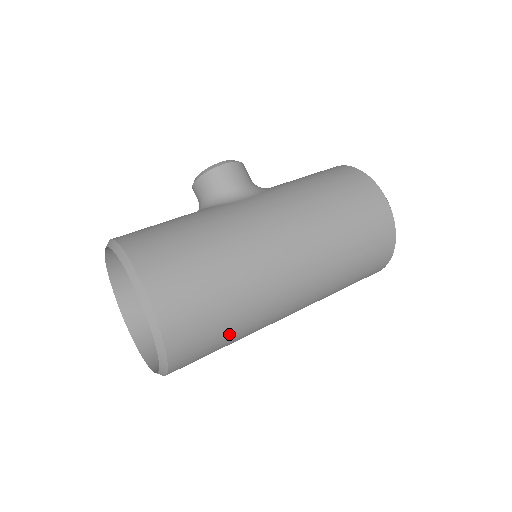
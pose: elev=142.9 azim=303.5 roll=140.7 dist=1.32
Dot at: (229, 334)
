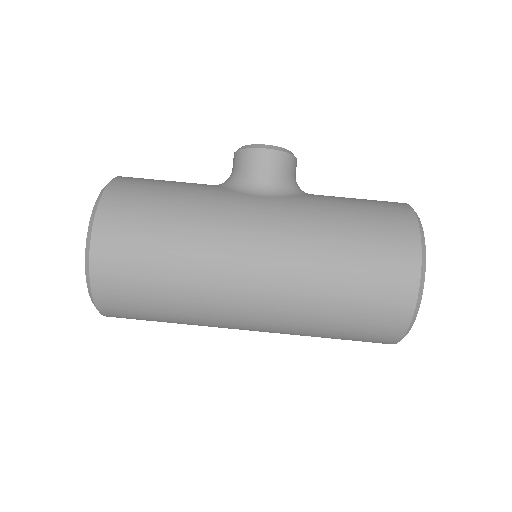
Dot at: (165, 316)
